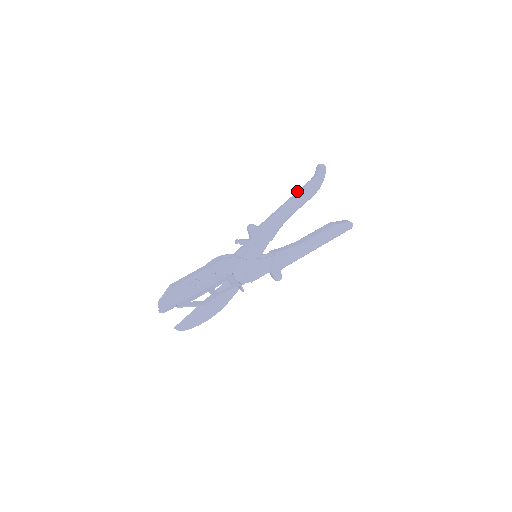
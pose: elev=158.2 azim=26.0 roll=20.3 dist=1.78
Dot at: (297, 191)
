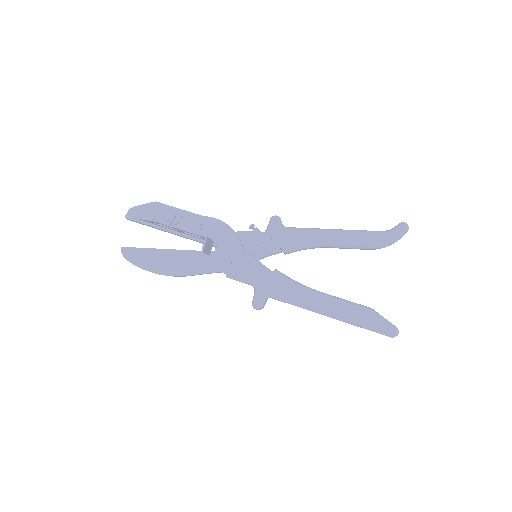
Dot at: occluded
